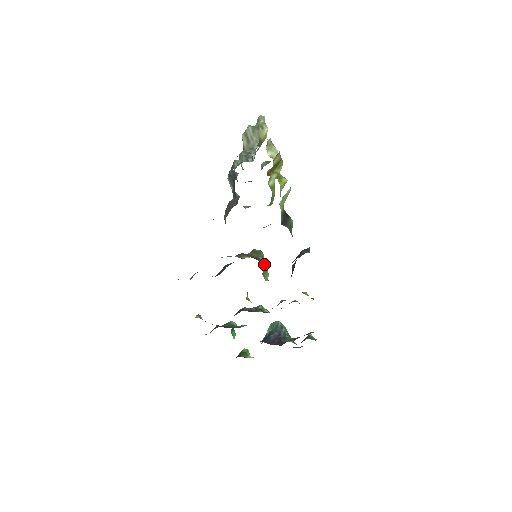
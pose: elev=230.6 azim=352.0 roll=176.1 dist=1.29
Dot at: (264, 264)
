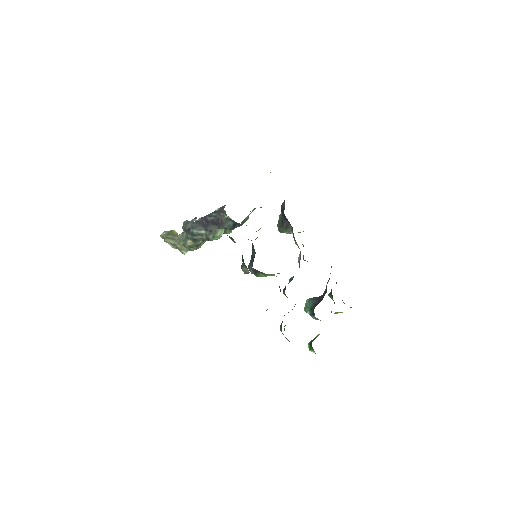
Dot at: occluded
